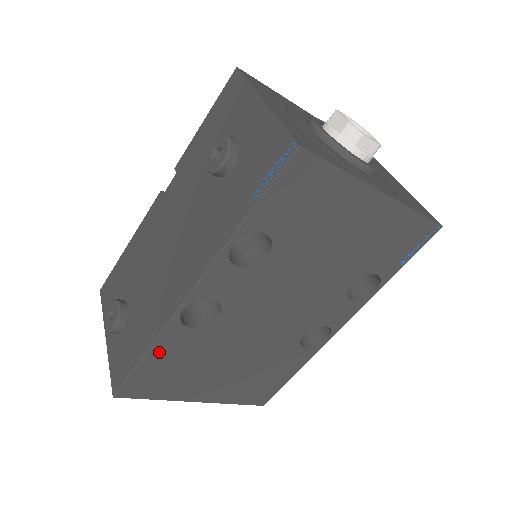
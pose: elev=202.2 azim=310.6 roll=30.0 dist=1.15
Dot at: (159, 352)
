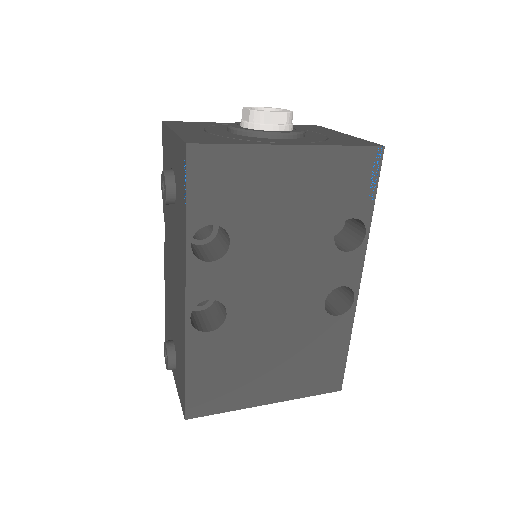
Dot at: (196, 364)
